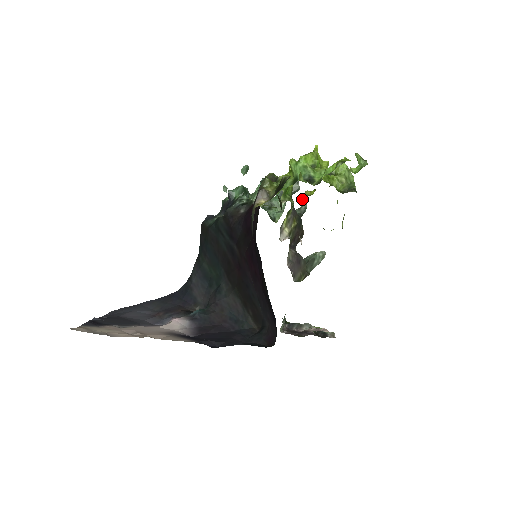
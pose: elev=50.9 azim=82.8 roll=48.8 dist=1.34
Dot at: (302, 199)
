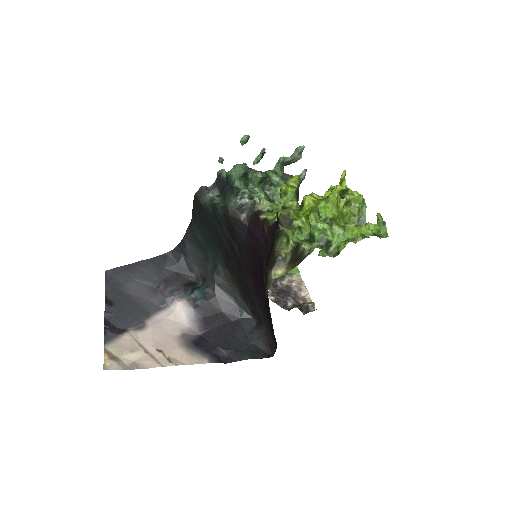
Dot at: occluded
